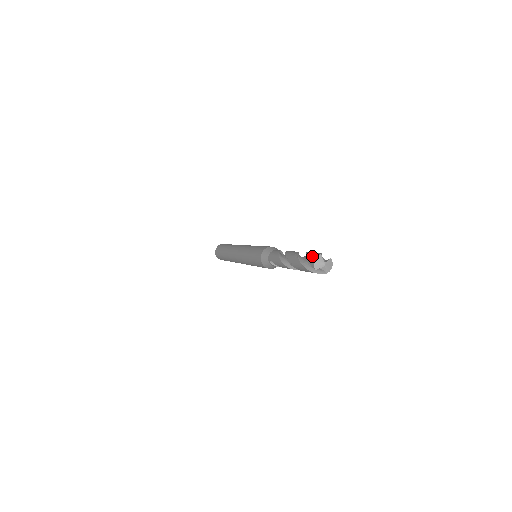
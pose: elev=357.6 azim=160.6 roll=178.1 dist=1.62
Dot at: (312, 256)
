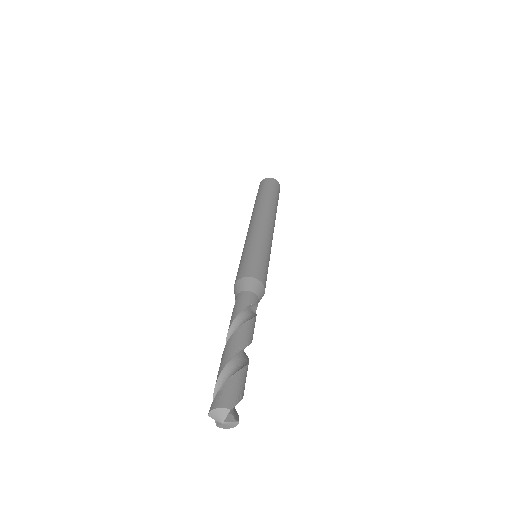
Dot at: (225, 396)
